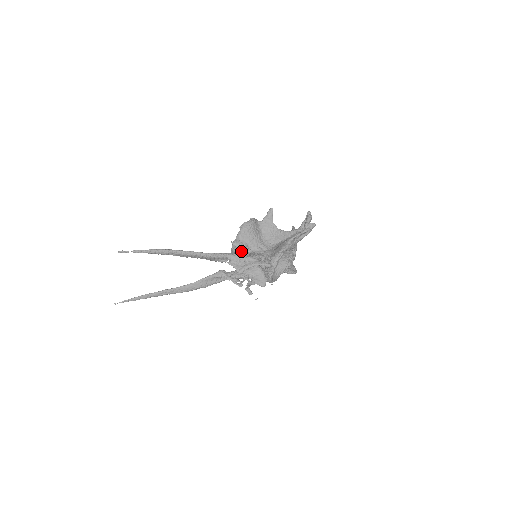
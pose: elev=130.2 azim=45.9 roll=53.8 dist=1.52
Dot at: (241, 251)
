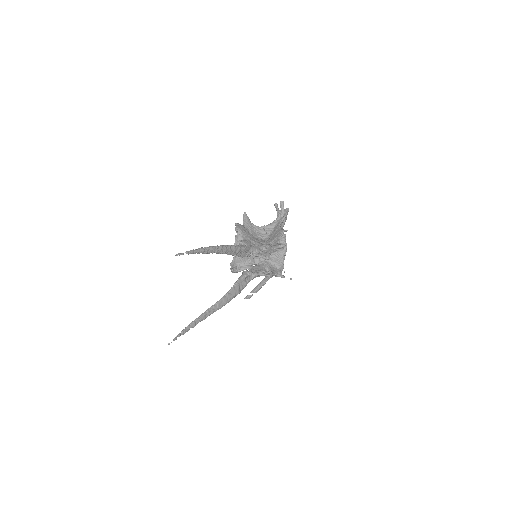
Dot at: occluded
